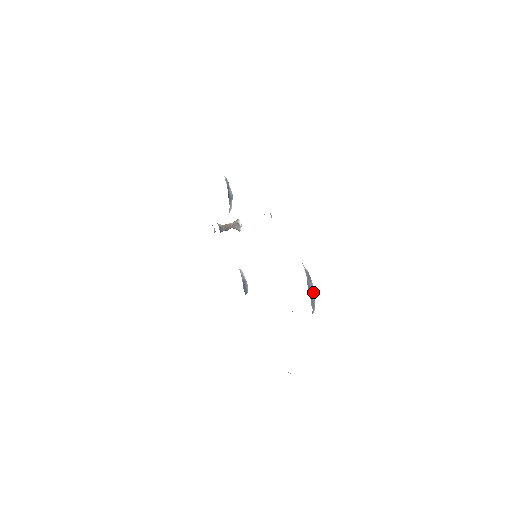
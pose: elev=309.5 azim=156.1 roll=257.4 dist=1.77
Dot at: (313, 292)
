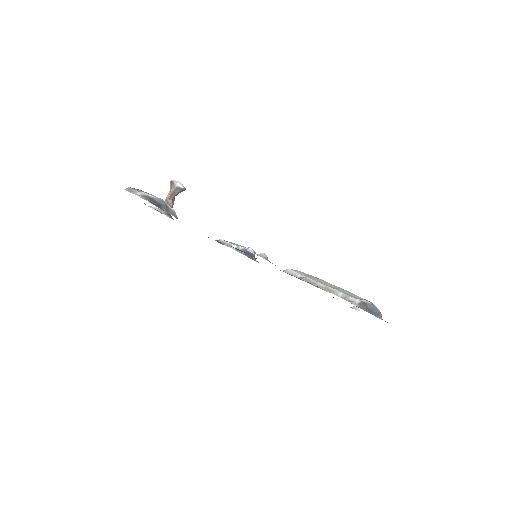
Dot at: (373, 307)
